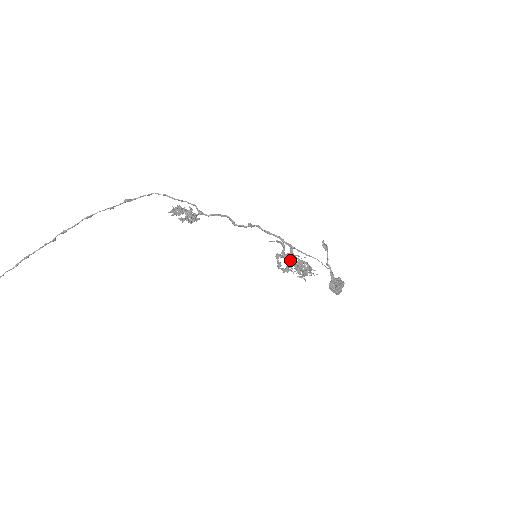
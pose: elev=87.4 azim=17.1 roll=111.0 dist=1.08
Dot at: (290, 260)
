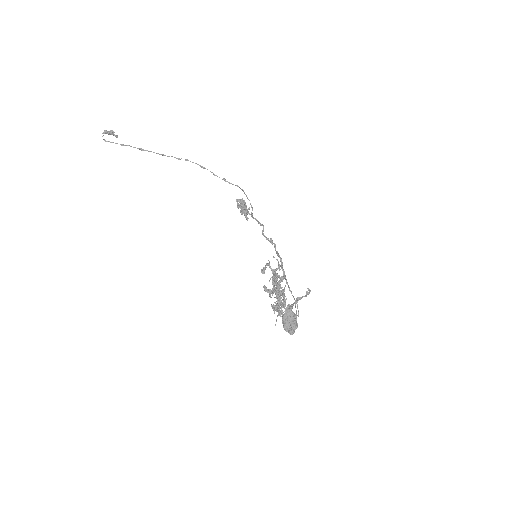
Dot at: (274, 277)
